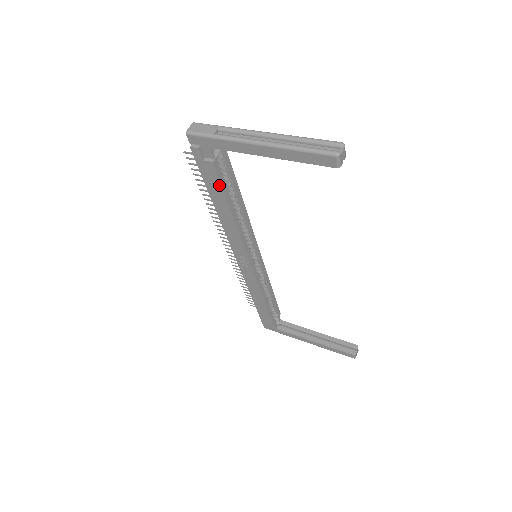
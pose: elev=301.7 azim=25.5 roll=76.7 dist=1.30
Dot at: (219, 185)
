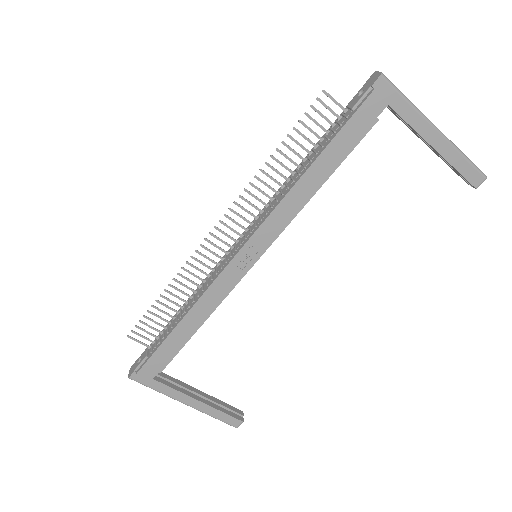
Dot at: (351, 147)
